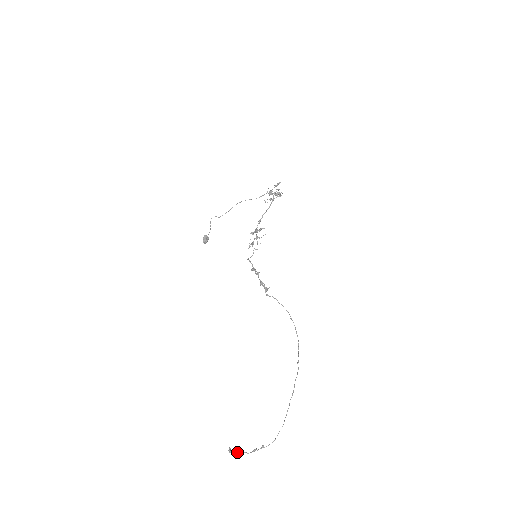
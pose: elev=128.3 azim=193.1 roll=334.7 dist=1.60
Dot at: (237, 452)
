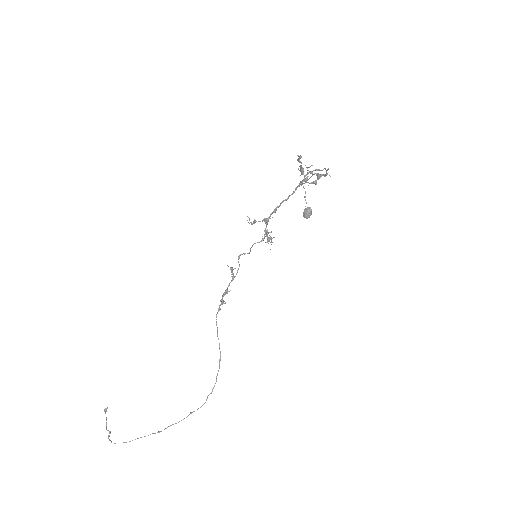
Dot at: (106, 417)
